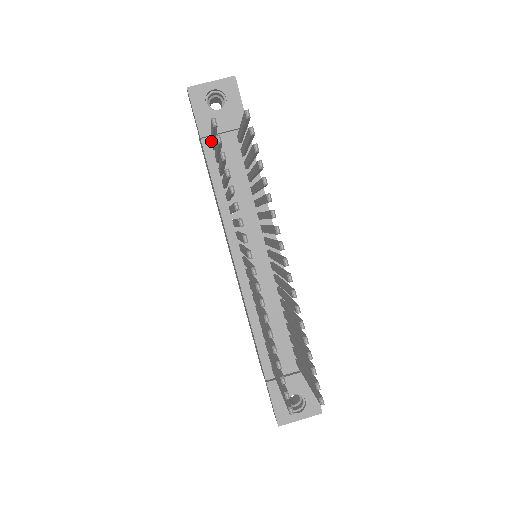
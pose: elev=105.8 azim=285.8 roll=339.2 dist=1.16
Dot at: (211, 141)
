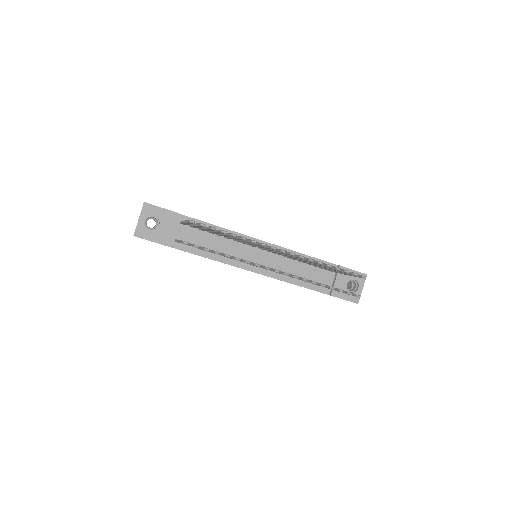
Dot at: (175, 242)
